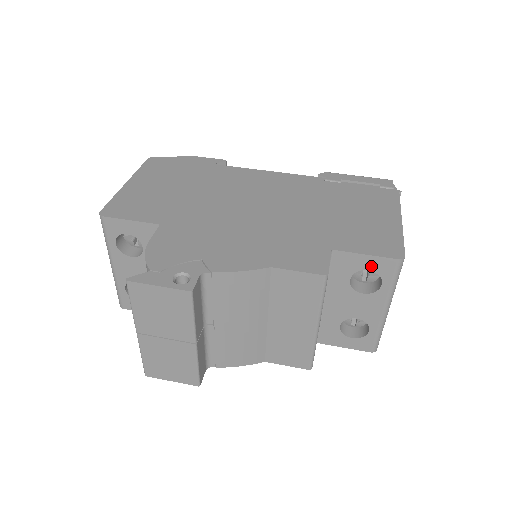
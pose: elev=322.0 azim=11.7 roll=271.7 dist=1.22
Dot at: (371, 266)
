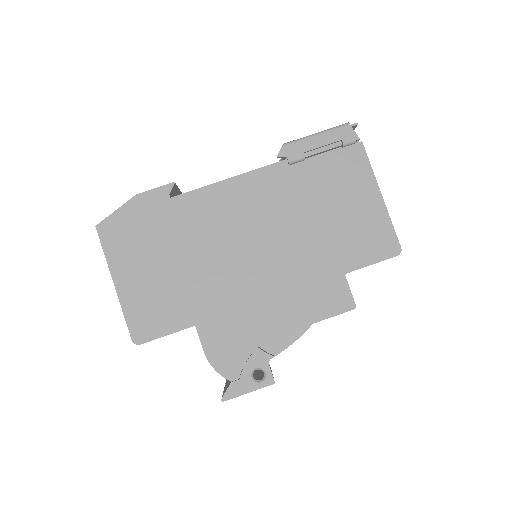
Dot at: occluded
